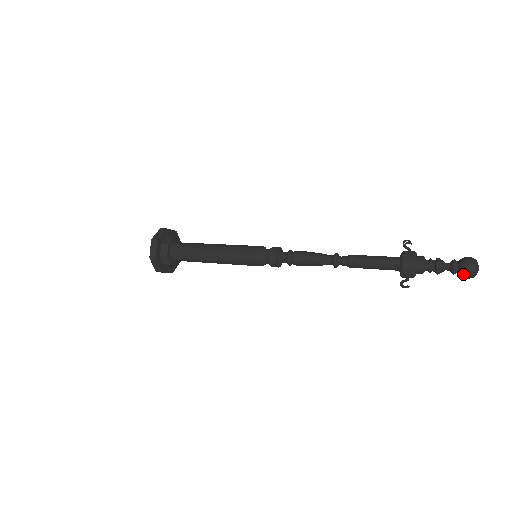
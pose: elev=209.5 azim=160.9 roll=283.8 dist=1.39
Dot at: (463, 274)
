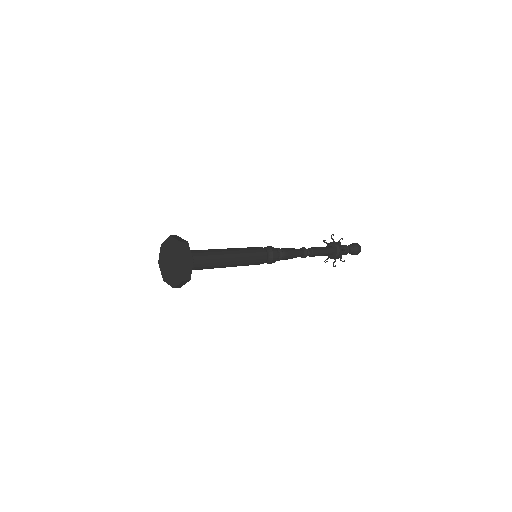
Dot at: (358, 251)
